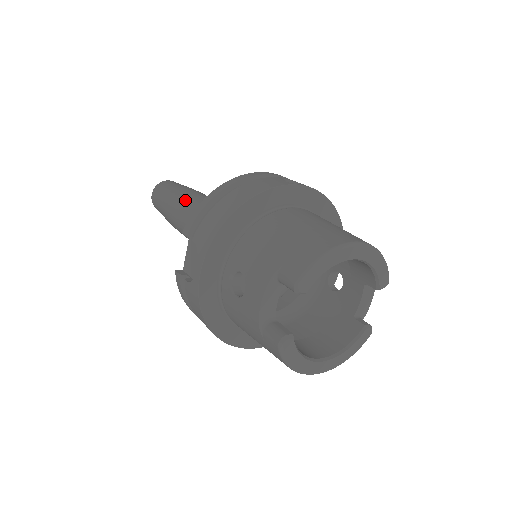
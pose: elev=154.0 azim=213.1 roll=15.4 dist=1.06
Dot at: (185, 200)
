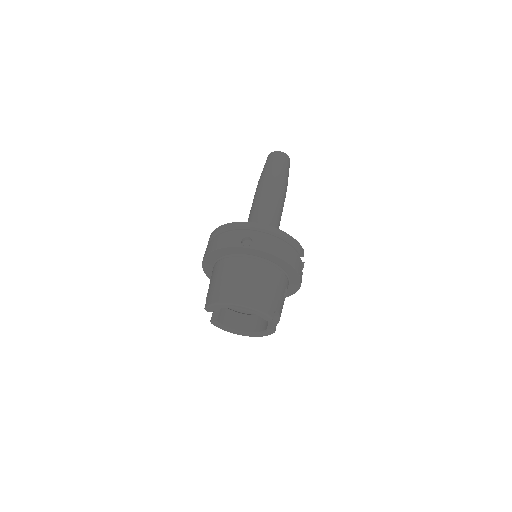
Dot at: (258, 189)
